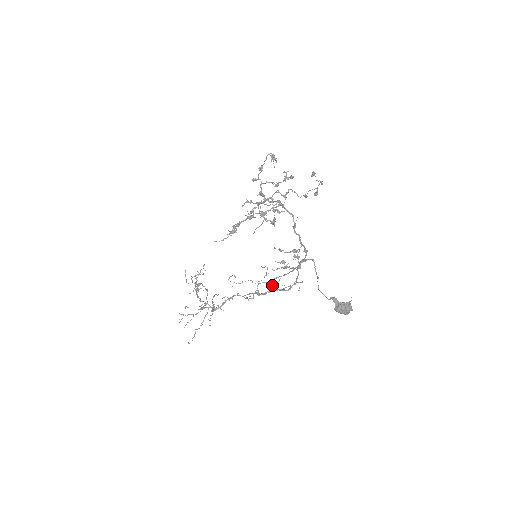
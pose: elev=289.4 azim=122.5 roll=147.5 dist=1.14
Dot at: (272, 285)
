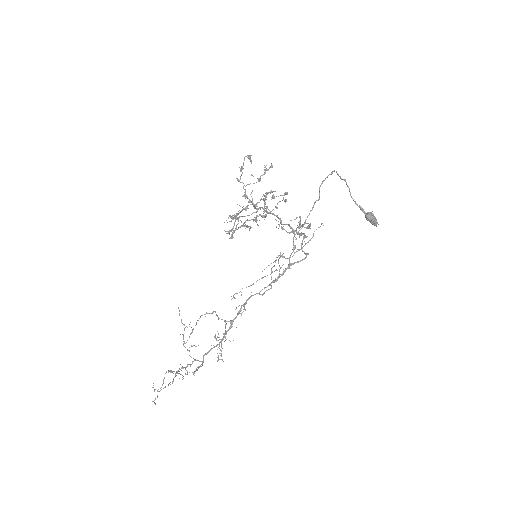
Dot at: occluded
